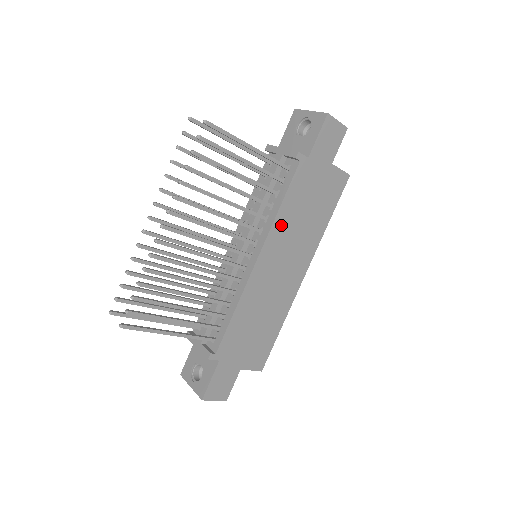
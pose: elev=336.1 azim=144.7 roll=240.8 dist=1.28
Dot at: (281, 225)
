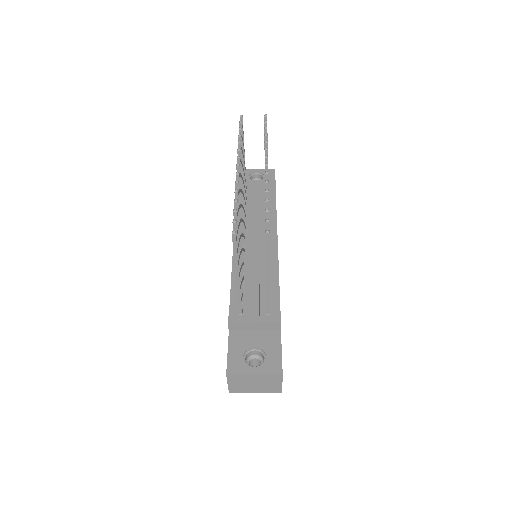
Dot at: occluded
